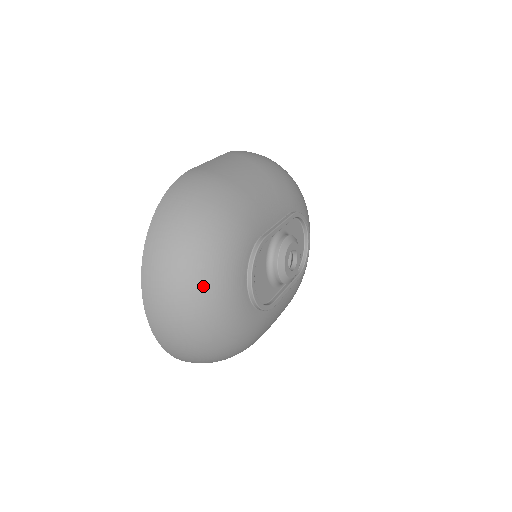
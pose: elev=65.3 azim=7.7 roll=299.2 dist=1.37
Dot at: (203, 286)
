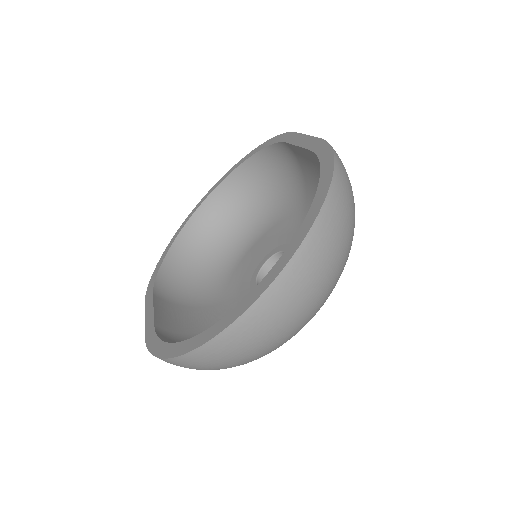
Dot at: (329, 294)
